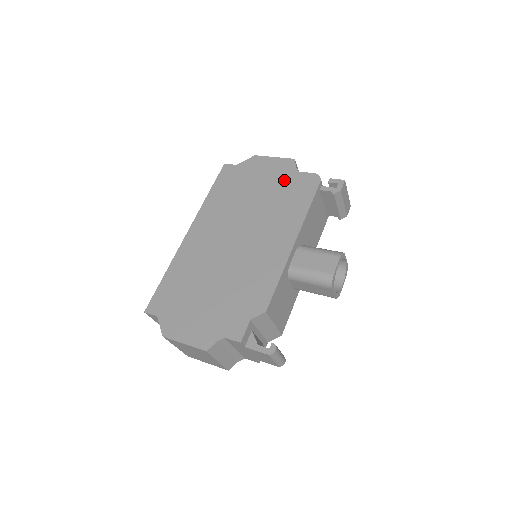
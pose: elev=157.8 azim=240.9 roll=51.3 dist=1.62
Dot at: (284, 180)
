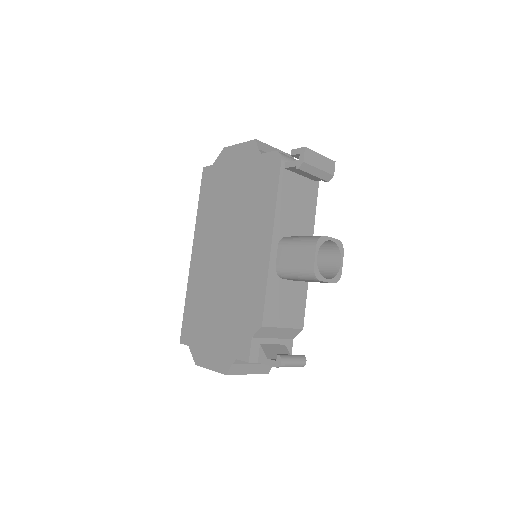
Dot at: (251, 169)
